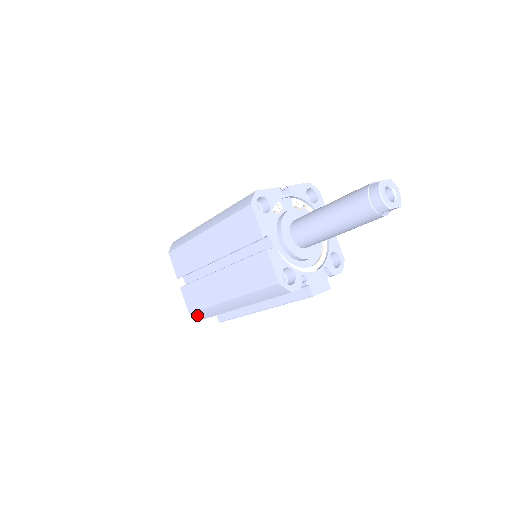
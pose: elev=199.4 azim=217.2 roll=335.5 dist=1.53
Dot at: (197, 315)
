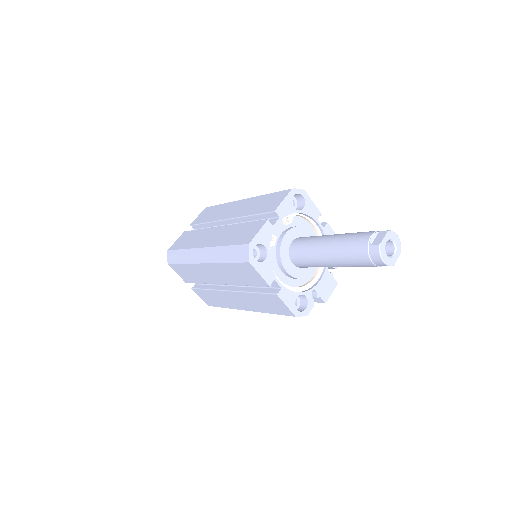
Dot at: occluded
